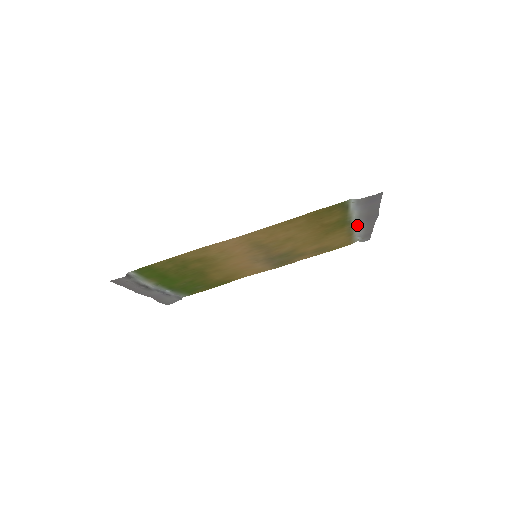
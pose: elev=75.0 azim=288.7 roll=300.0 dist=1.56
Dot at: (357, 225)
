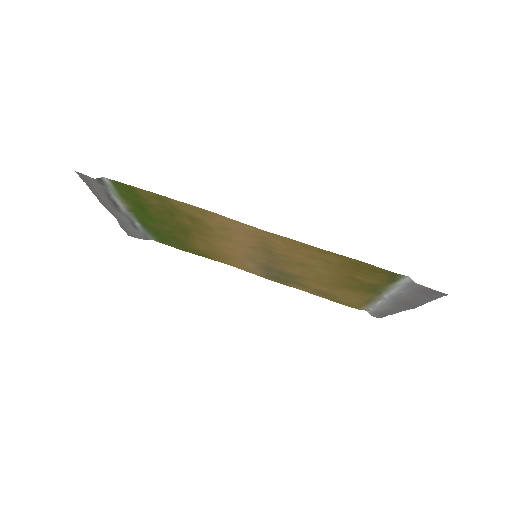
Dot at: (384, 300)
